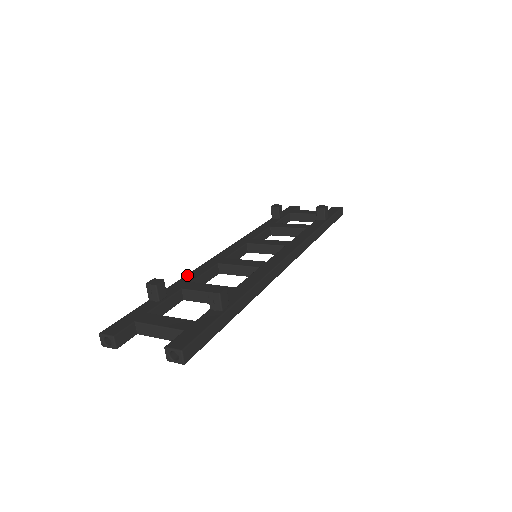
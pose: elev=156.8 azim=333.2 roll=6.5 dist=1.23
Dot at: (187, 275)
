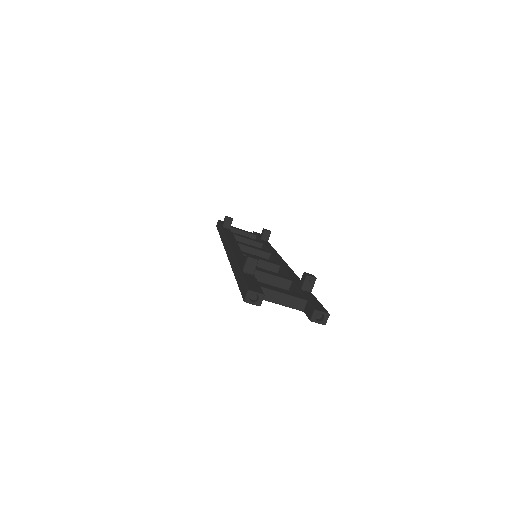
Dot at: (236, 258)
